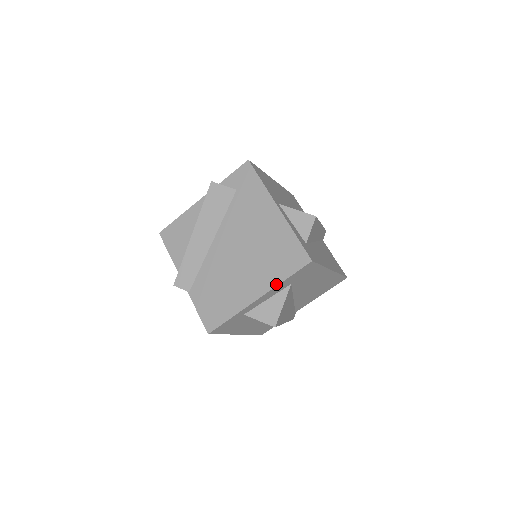
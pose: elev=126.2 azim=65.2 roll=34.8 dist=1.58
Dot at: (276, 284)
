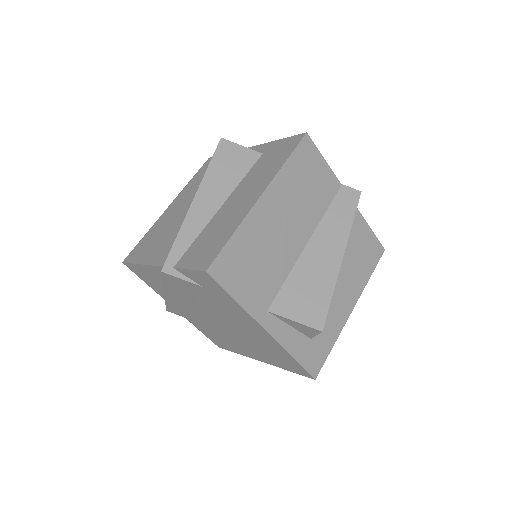
Dot at: occluded
